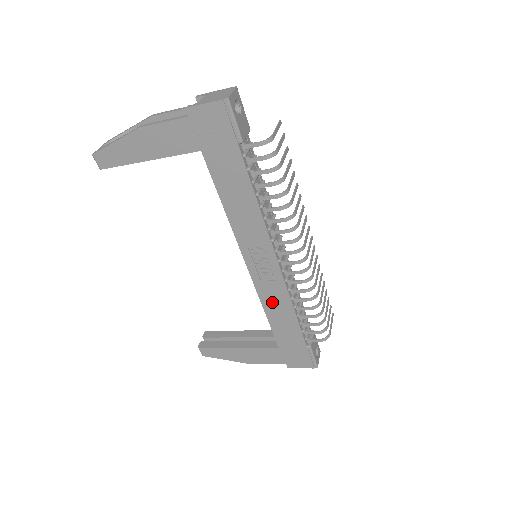
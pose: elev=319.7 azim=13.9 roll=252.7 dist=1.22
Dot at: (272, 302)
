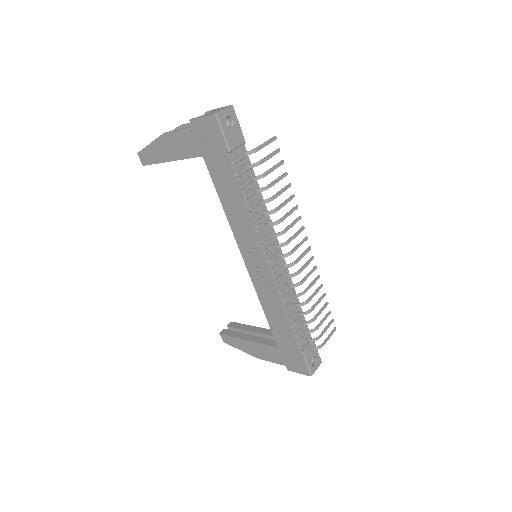
Dot at: (267, 301)
